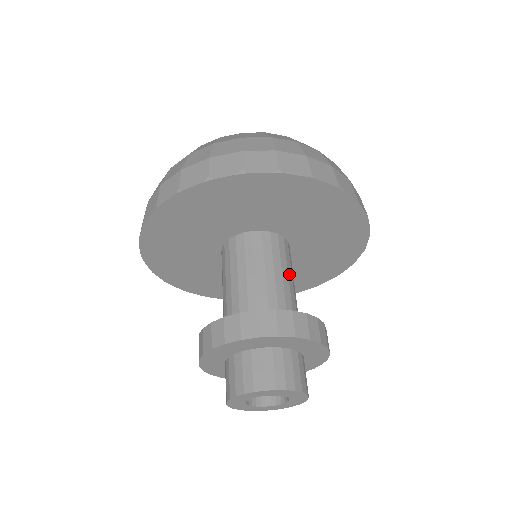
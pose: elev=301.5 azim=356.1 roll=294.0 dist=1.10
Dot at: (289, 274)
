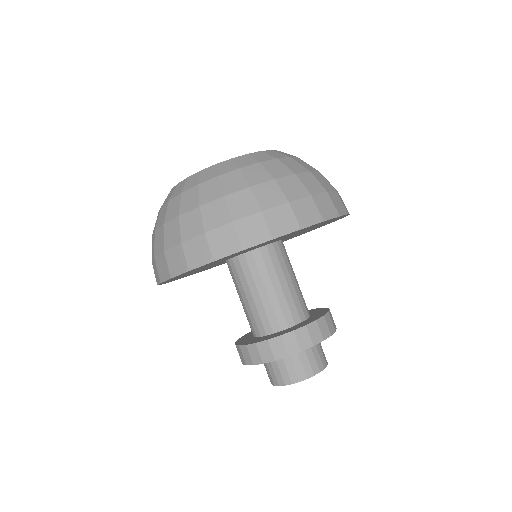
Dot at: occluded
